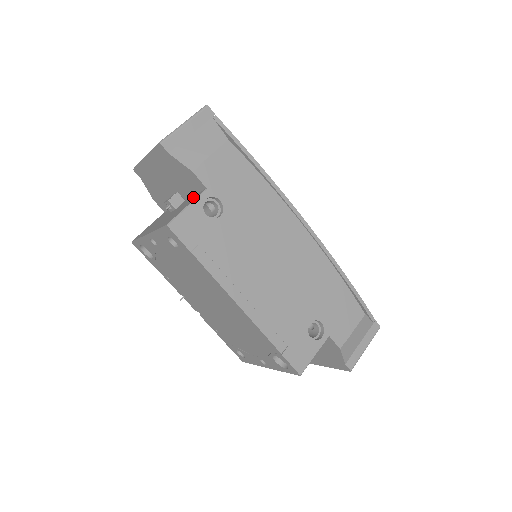
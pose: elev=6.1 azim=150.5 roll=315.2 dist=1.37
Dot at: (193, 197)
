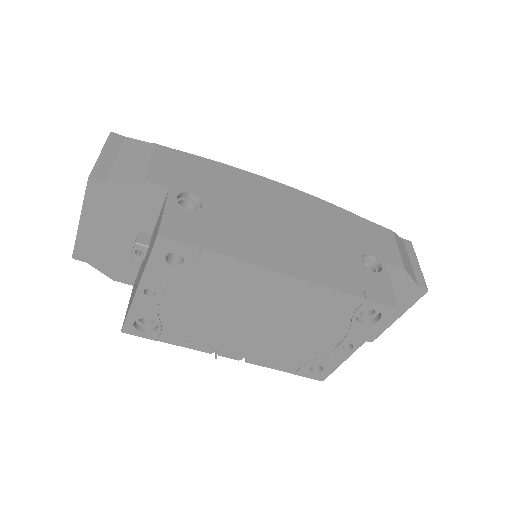
Dot at: occluded
